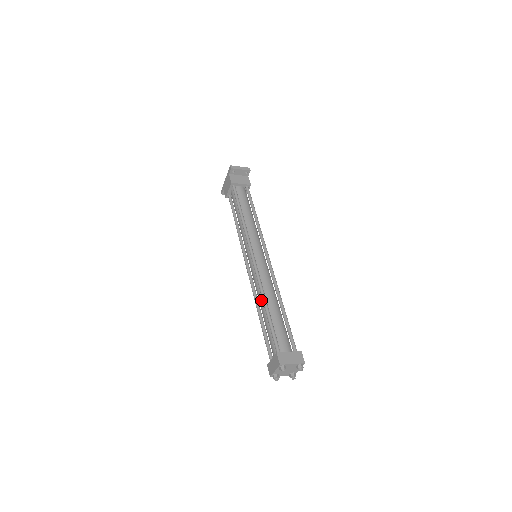
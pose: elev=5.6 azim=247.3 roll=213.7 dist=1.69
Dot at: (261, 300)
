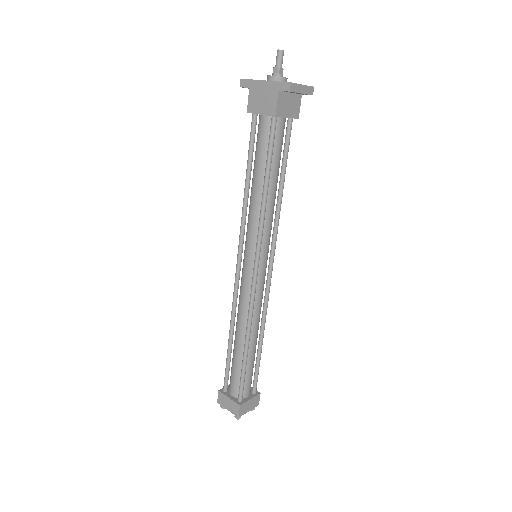
Dot at: (242, 330)
